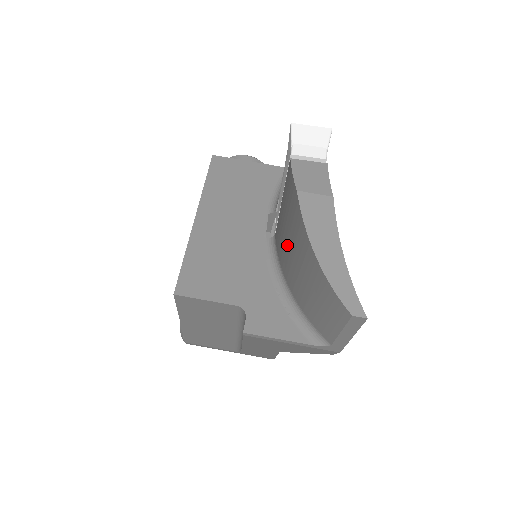
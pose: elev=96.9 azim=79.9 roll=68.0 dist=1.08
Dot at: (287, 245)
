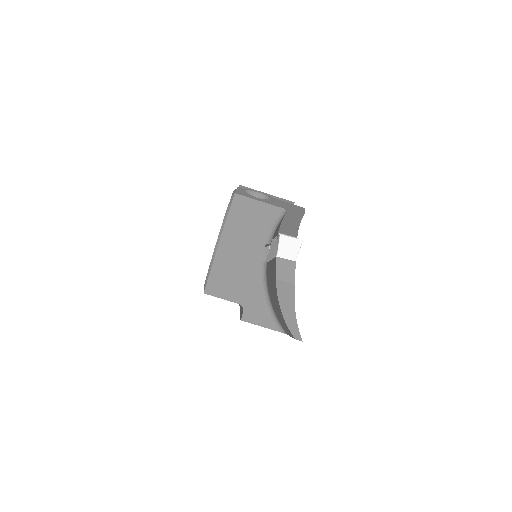
Dot at: (270, 285)
